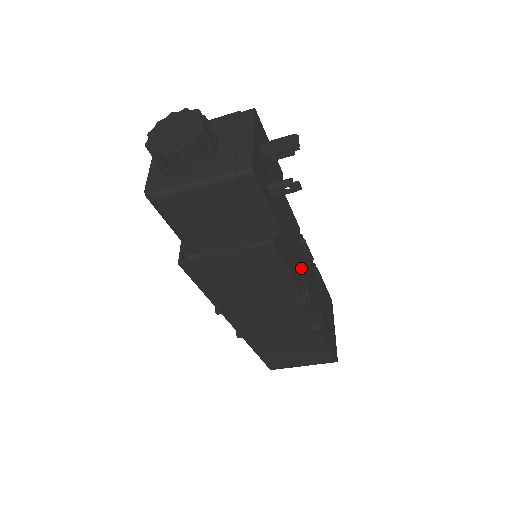
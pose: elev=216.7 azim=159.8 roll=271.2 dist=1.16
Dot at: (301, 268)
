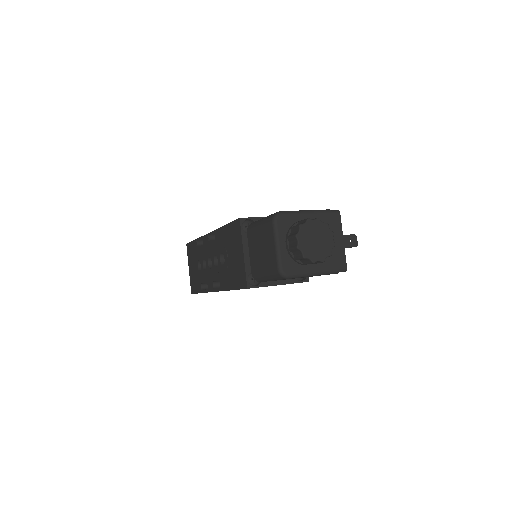
Dot at: occluded
